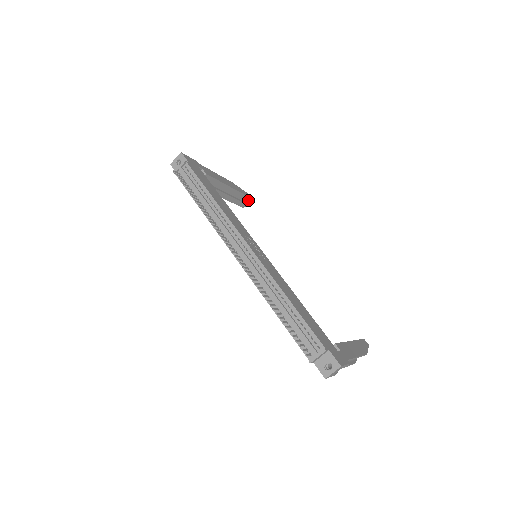
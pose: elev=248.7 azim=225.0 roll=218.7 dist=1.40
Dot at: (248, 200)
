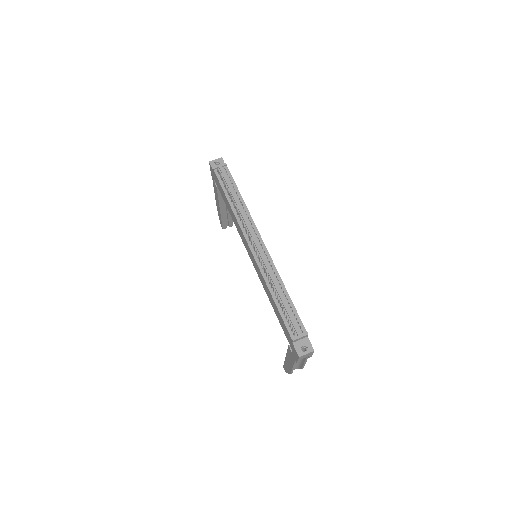
Dot at: (230, 224)
